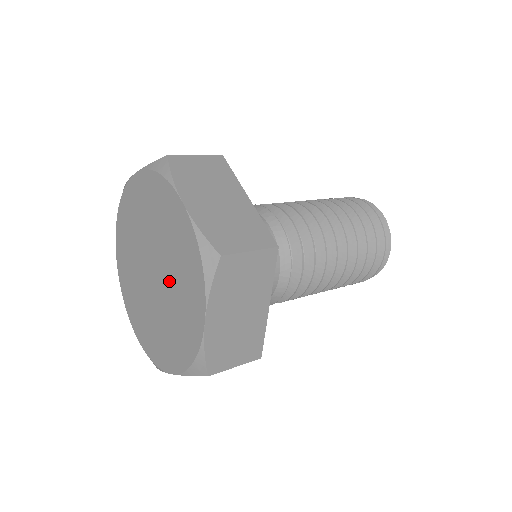
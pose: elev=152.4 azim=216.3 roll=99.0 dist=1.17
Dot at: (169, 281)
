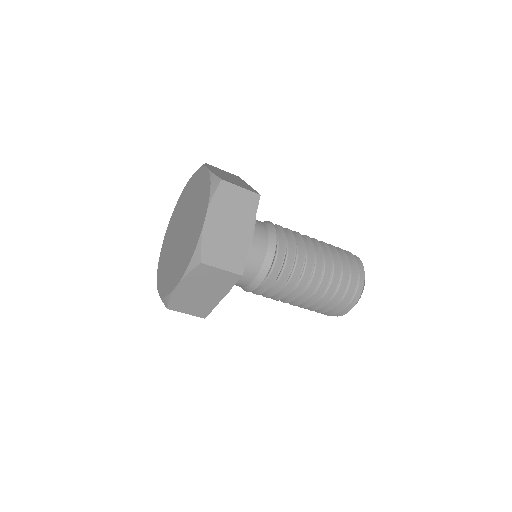
Dot at: (182, 246)
